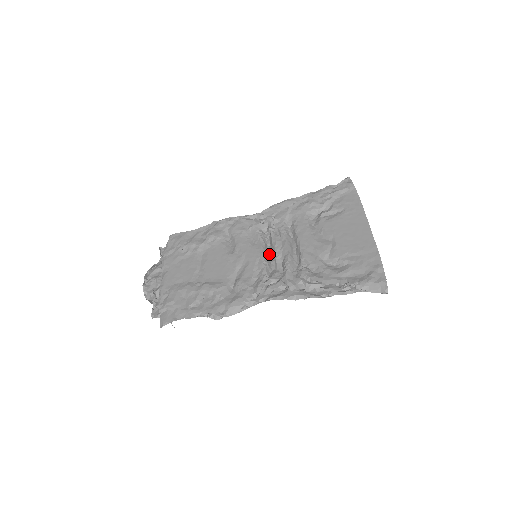
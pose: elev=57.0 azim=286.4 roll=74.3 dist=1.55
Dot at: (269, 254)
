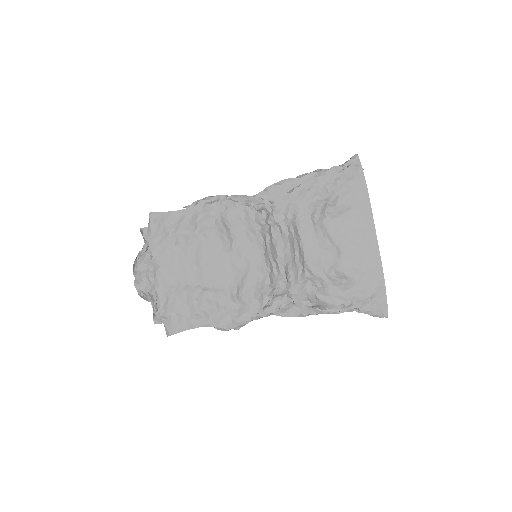
Dot at: (269, 253)
